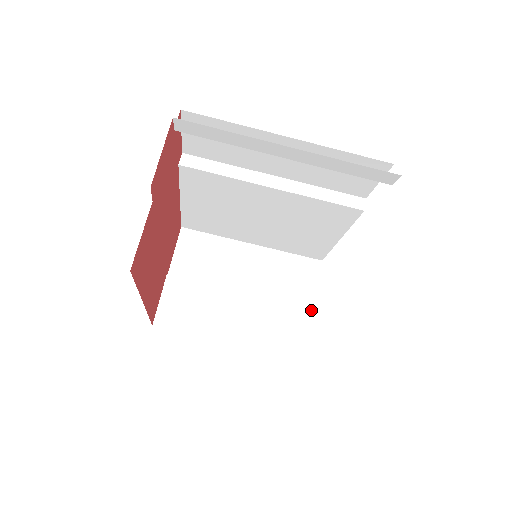
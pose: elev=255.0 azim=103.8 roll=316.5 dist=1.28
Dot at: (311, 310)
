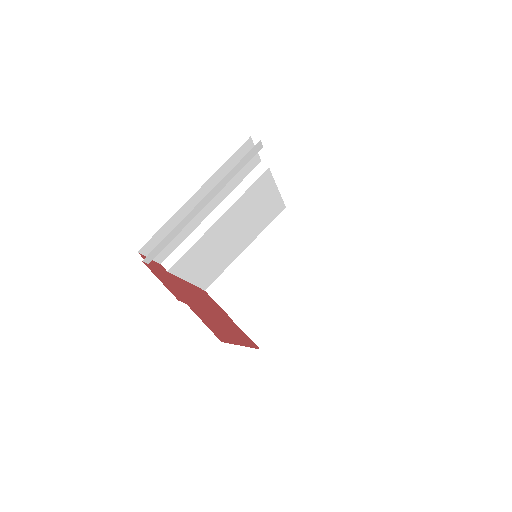
Dot at: (315, 237)
